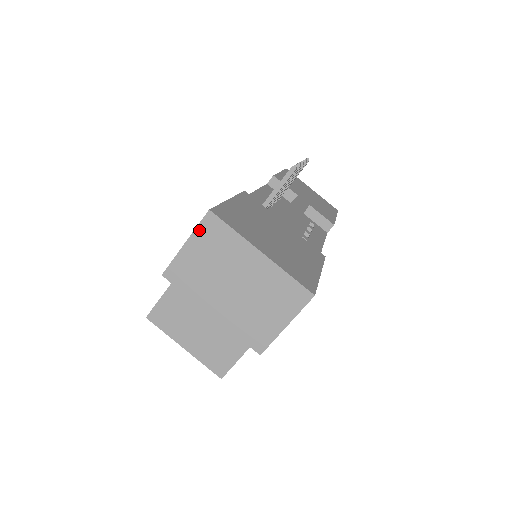
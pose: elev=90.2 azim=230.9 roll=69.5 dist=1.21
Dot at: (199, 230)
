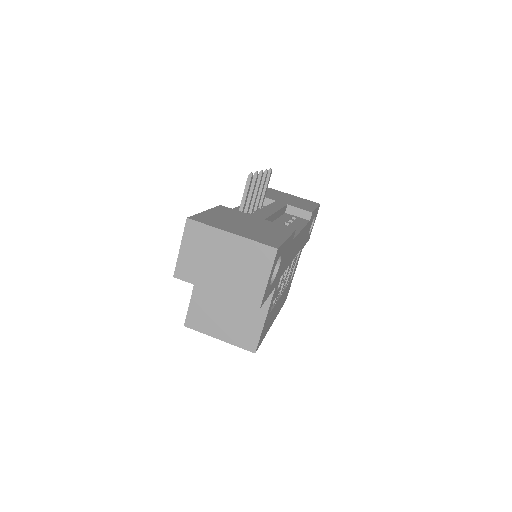
Dot at: (185, 235)
